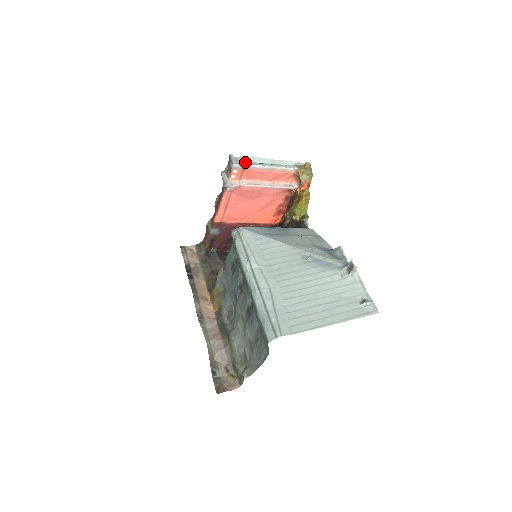
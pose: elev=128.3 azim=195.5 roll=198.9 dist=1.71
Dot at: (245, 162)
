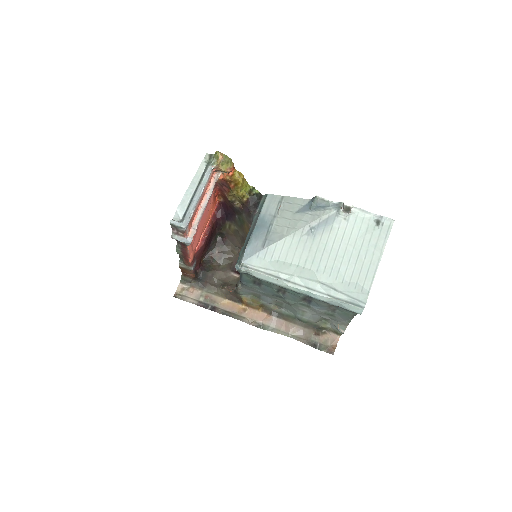
Dot at: (185, 213)
